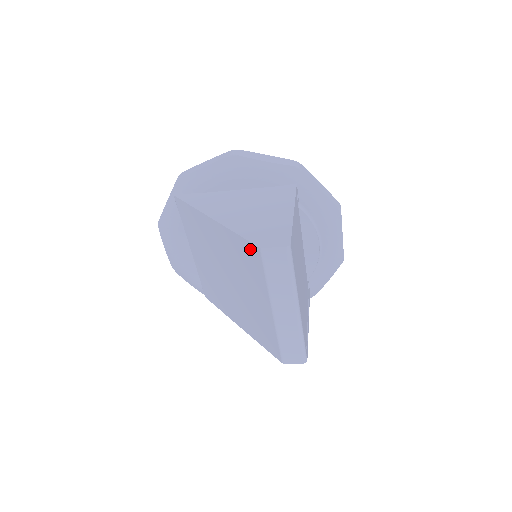
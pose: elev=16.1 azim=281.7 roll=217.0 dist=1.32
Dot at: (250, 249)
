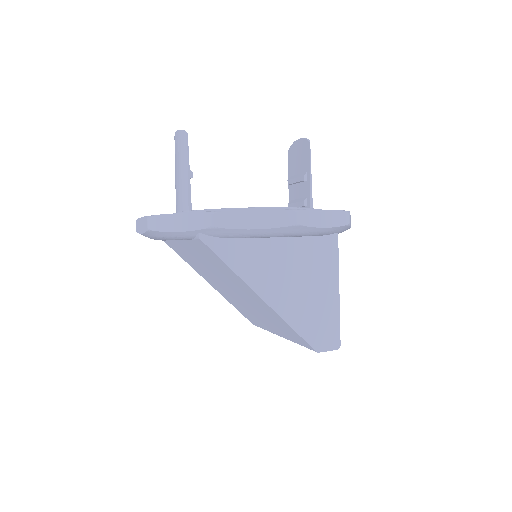
Dot at: (301, 340)
